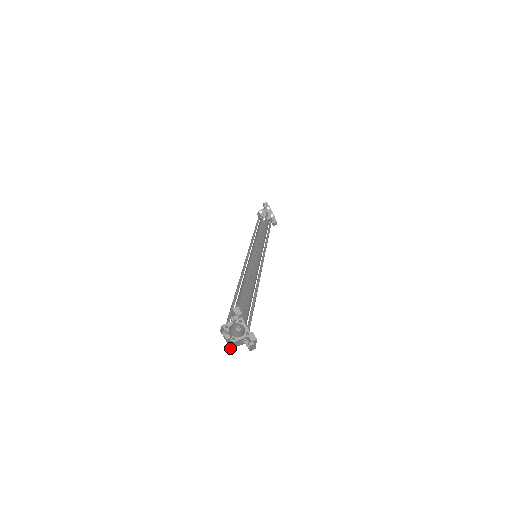
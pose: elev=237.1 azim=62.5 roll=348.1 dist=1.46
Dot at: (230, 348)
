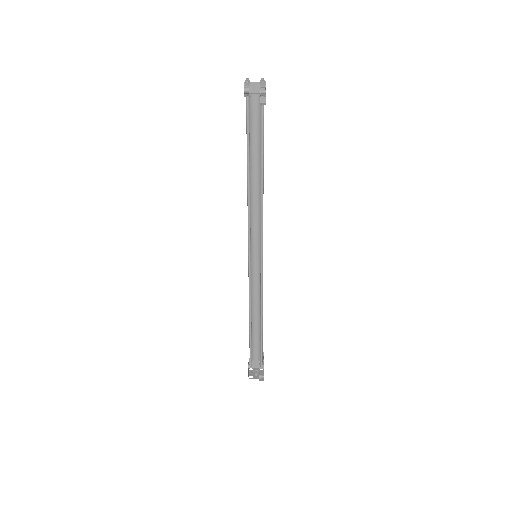
Dot at: (245, 83)
